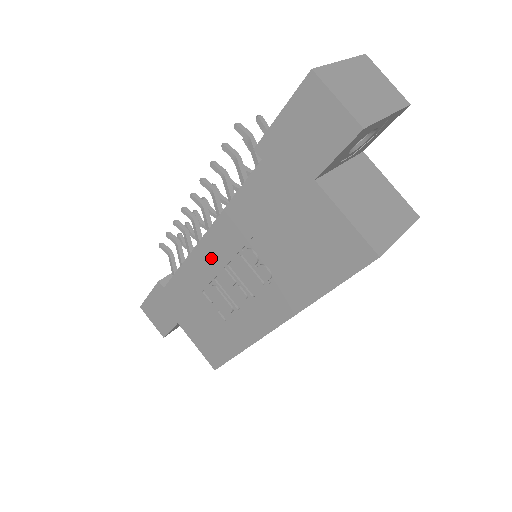
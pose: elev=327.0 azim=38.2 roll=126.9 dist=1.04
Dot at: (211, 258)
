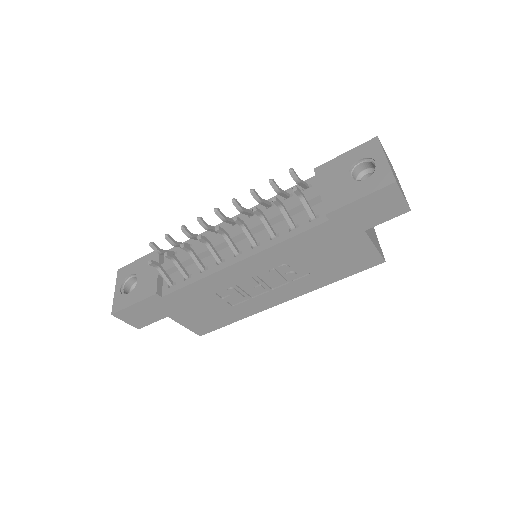
Dot at: (240, 273)
